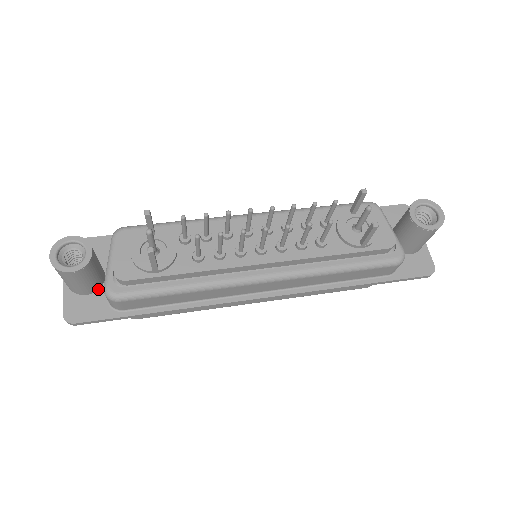
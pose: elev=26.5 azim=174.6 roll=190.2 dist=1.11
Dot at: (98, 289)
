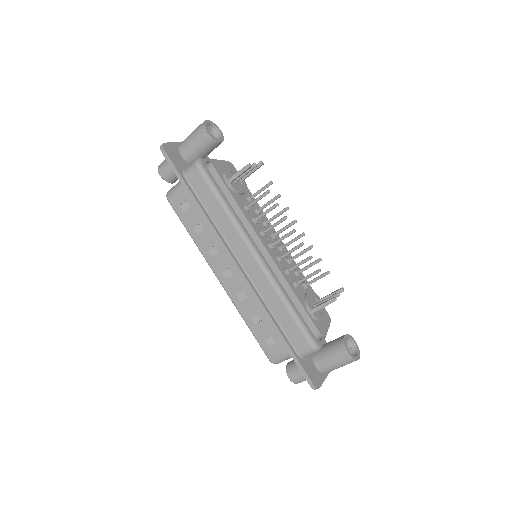
Dot at: (187, 162)
